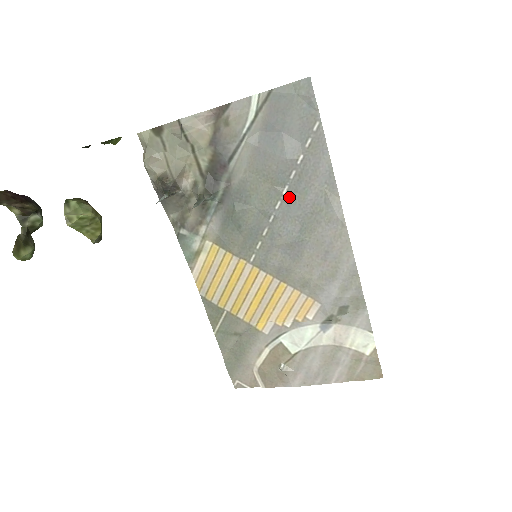
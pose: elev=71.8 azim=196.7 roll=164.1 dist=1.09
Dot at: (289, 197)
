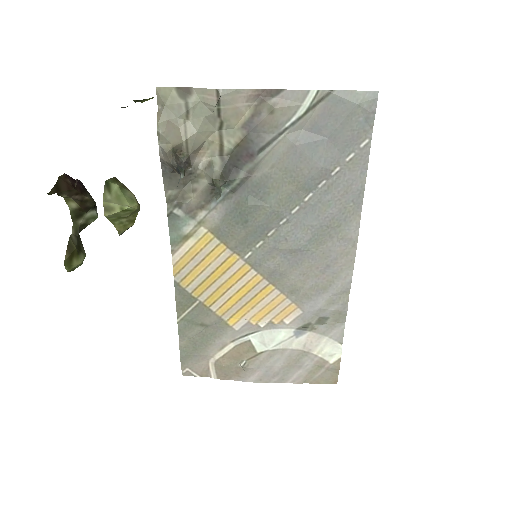
Dot at: (310, 205)
